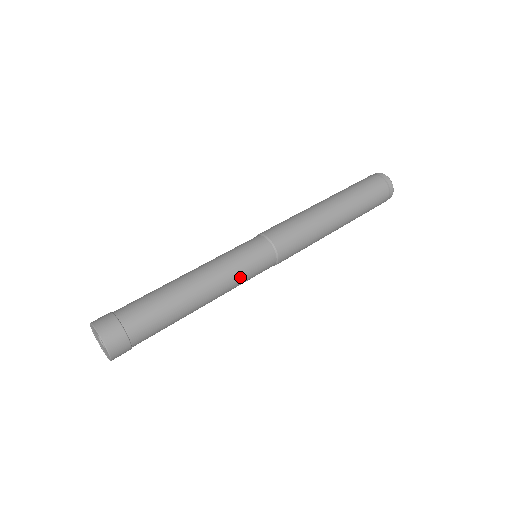
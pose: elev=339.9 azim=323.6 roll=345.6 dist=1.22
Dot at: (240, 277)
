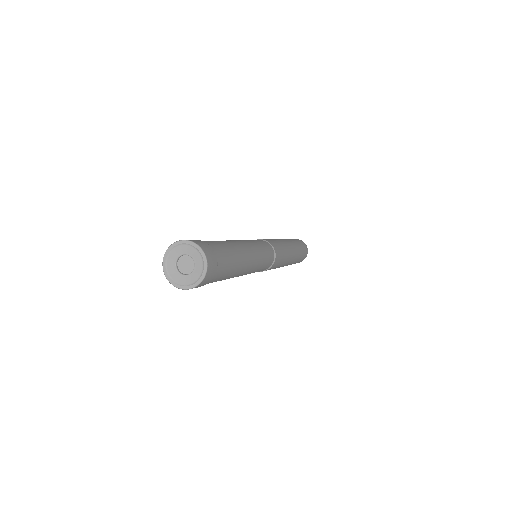
Dot at: (262, 256)
